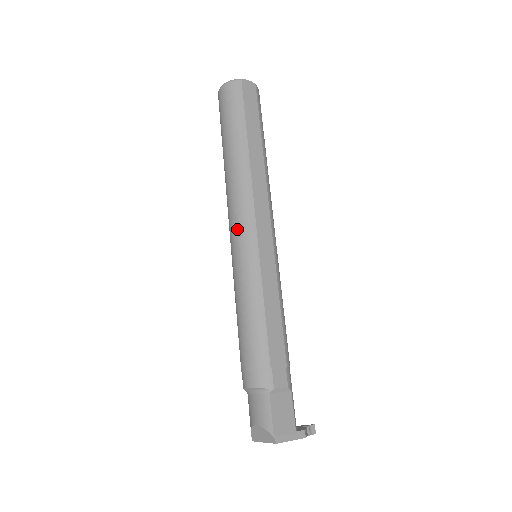
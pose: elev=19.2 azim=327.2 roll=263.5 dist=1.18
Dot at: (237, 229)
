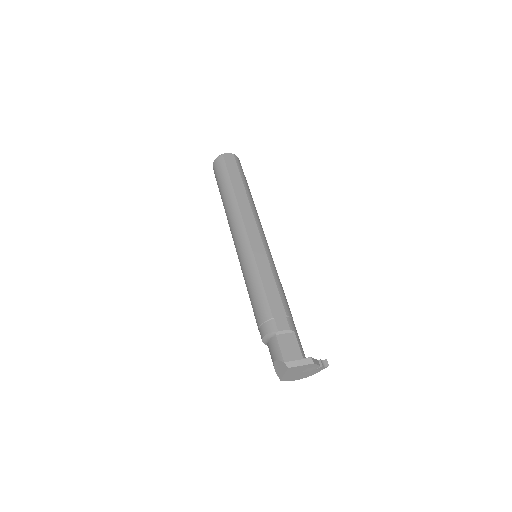
Dot at: (236, 241)
